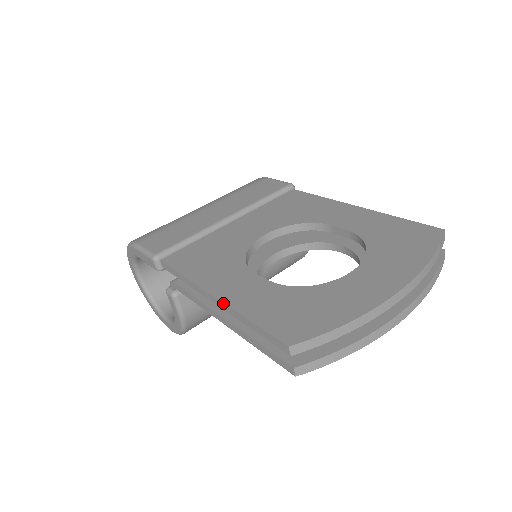
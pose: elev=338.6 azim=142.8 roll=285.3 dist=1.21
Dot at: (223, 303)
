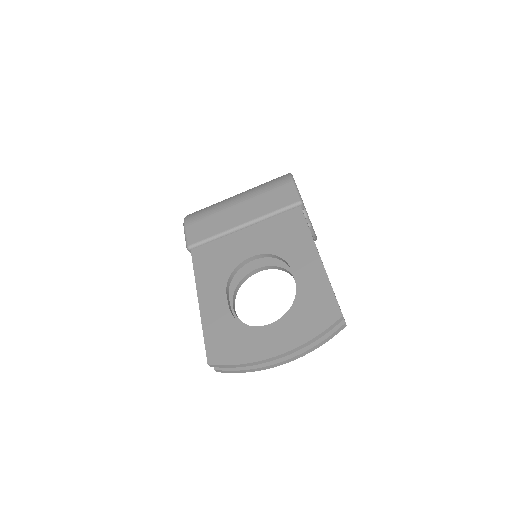
Dot at: (200, 312)
